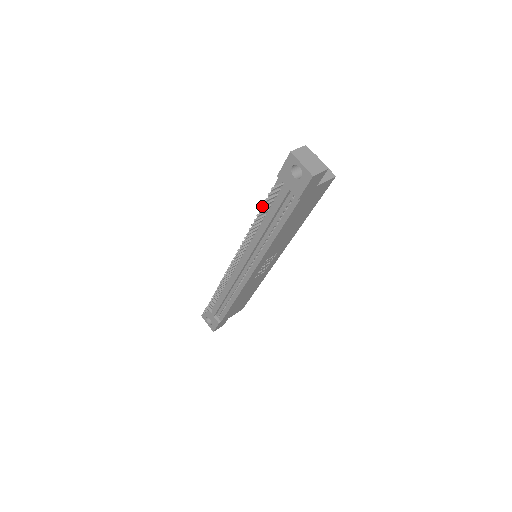
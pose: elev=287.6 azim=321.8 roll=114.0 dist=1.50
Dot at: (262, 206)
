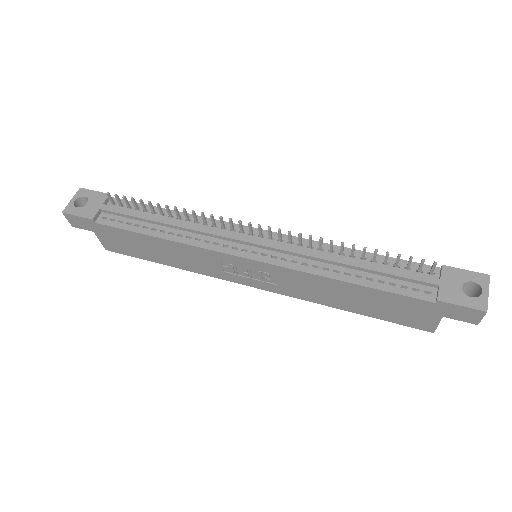
Dot at: (400, 254)
